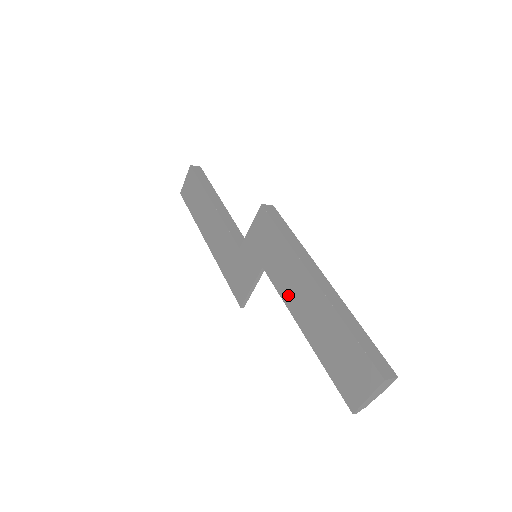
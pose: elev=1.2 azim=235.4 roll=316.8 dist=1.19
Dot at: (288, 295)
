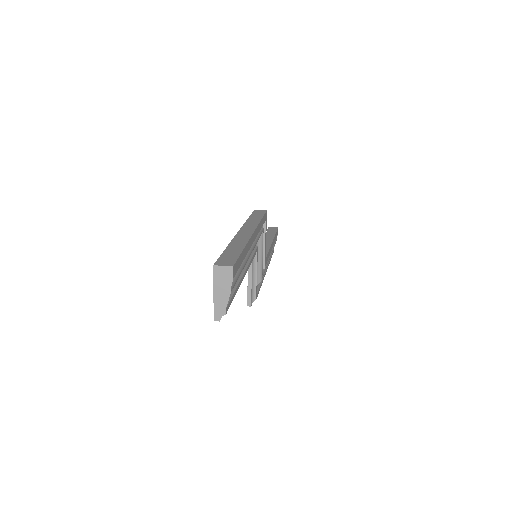
Dot at: occluded
